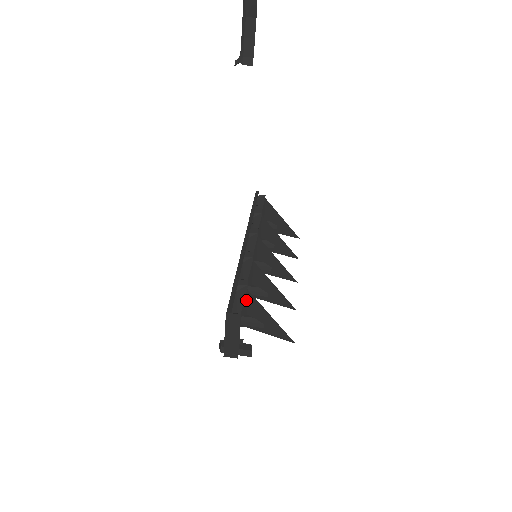
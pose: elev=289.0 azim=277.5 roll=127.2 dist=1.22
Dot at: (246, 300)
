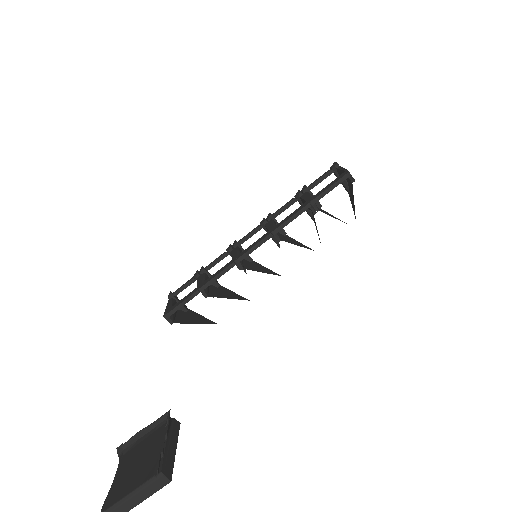
Dot at: occluded
